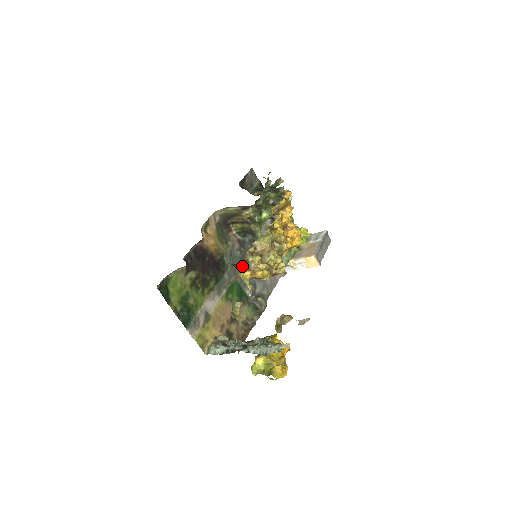
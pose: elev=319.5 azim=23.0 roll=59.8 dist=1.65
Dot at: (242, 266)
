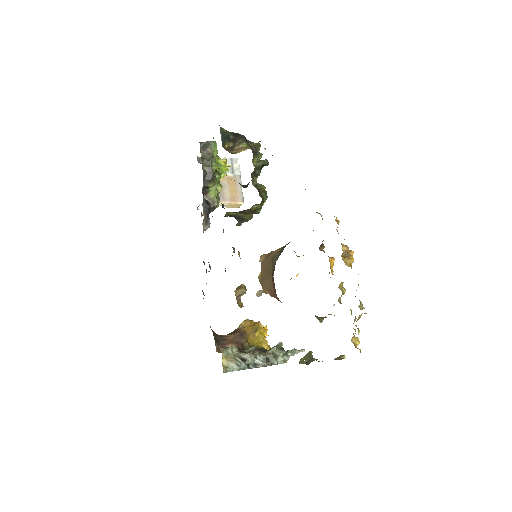
Dot at: occluded
